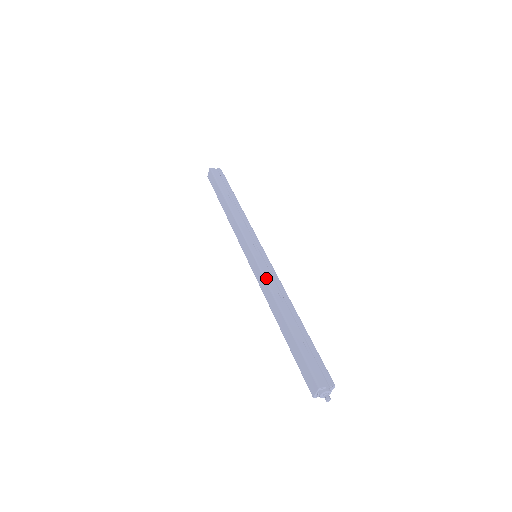
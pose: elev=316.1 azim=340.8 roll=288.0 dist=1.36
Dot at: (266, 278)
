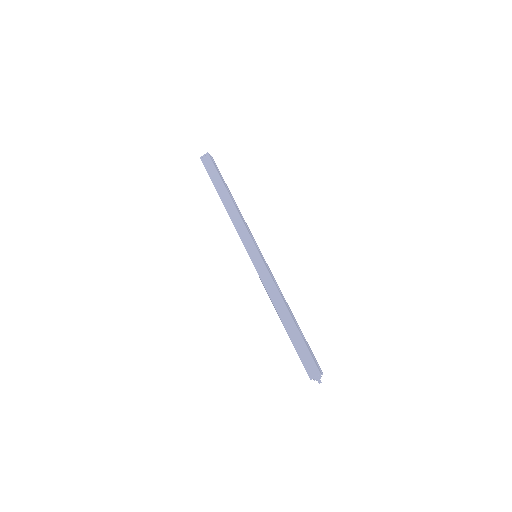
Dot at: (273, 280)
